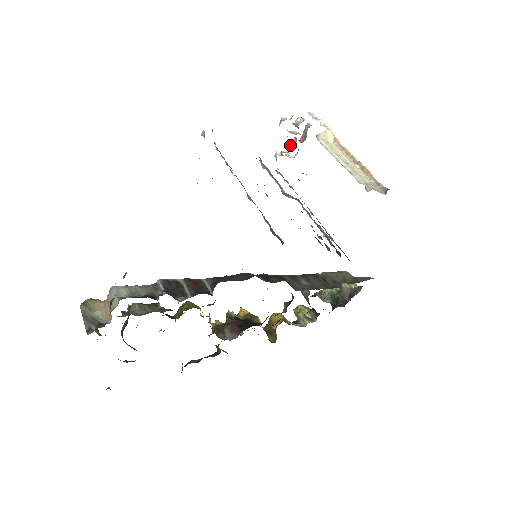
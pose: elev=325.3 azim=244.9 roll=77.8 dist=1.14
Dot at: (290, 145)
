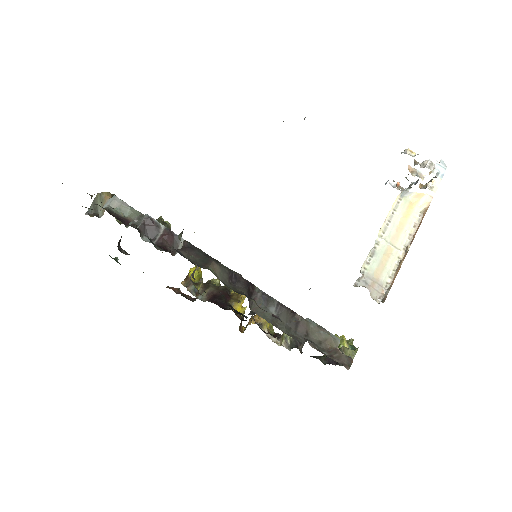
Dot at: (412, 182)
